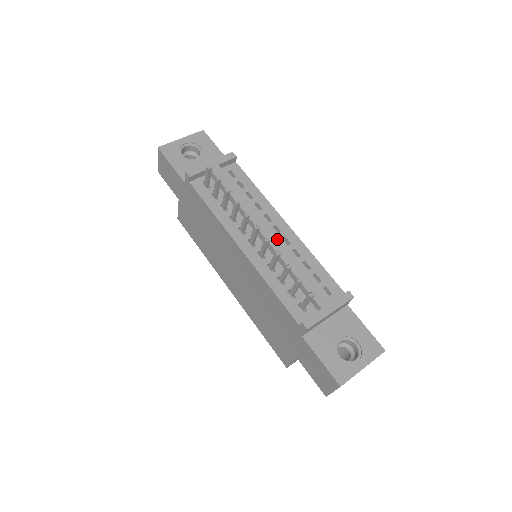
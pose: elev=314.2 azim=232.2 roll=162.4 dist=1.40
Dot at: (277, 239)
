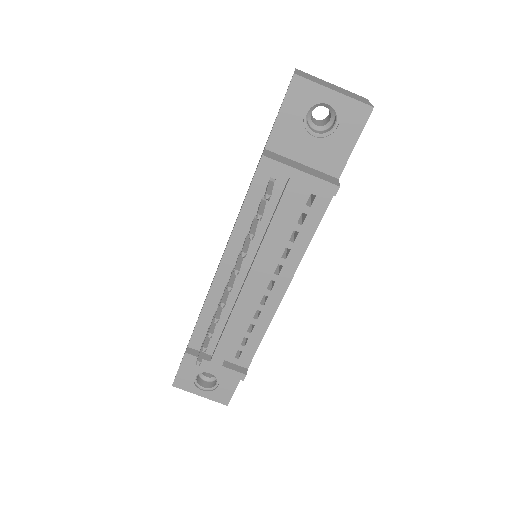
Dot at: (251, 297)
